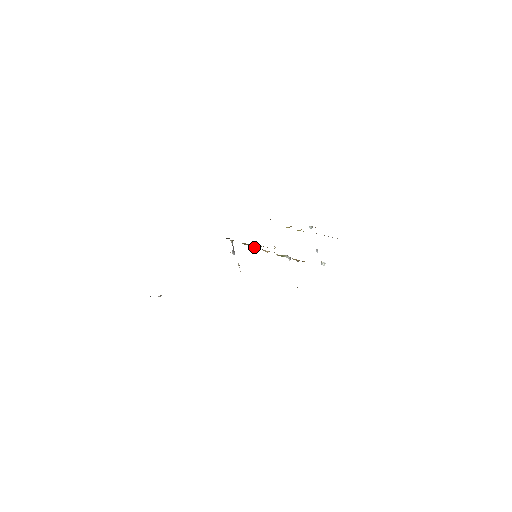
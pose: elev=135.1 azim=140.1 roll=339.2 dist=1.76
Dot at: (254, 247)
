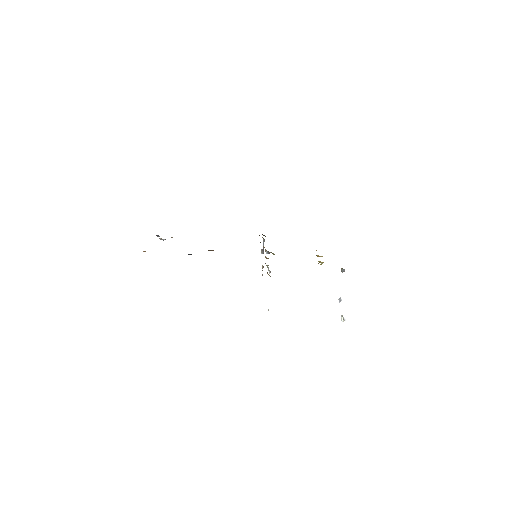
Dot at: (265, 250)
